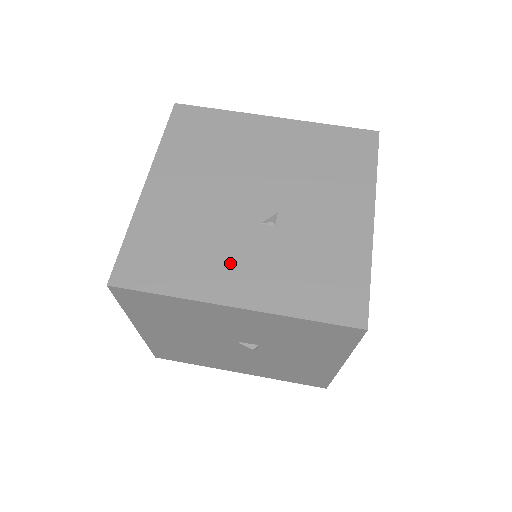
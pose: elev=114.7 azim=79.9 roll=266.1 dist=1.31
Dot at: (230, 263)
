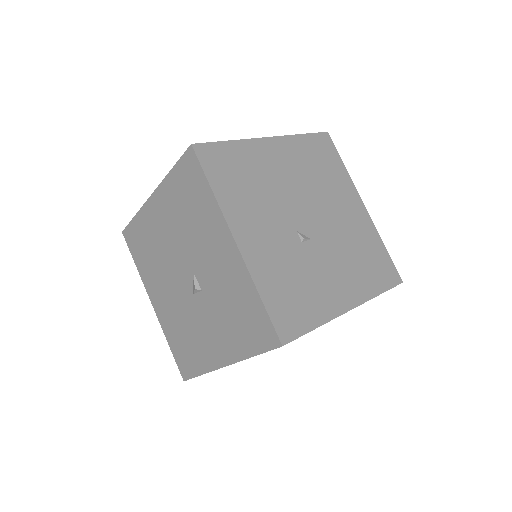
Dot at: (260, 223)
